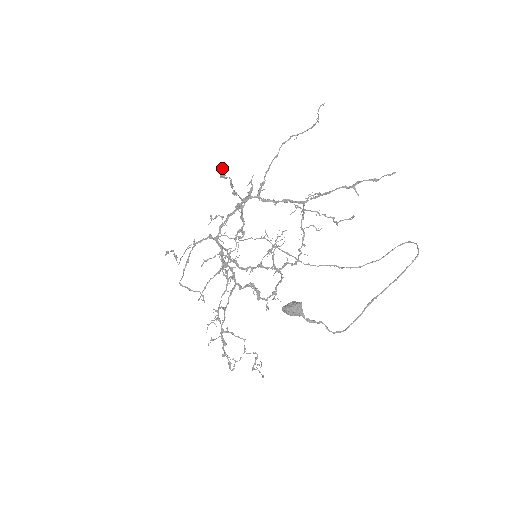
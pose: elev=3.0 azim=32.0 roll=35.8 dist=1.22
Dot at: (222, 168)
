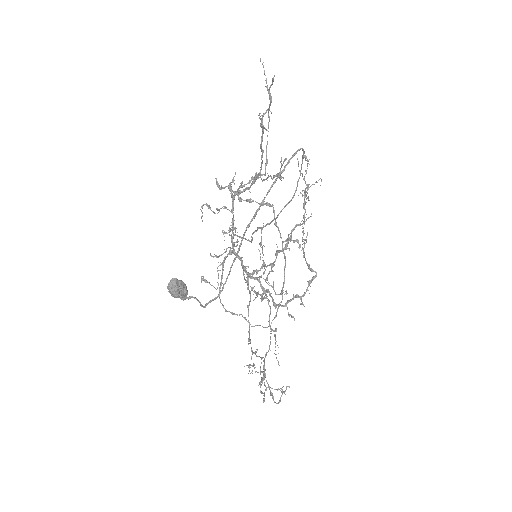
Dot at: (216, 180)
